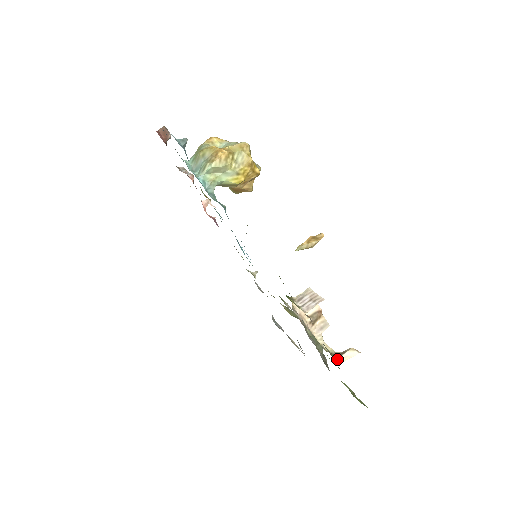
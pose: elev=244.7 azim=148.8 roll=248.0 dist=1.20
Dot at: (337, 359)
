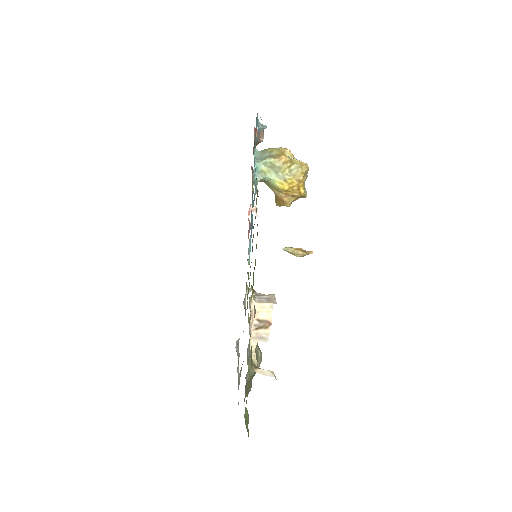
Dot at: (253, 367)
